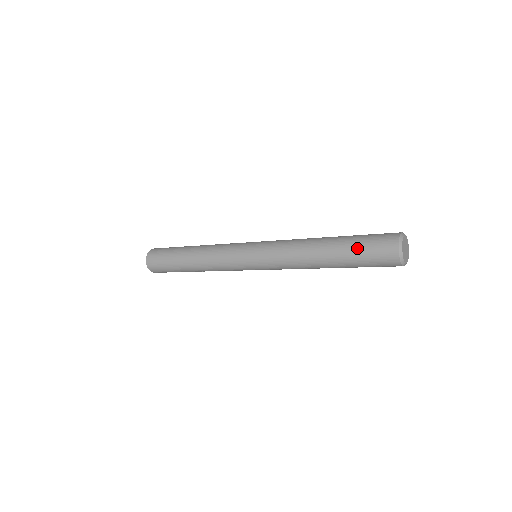
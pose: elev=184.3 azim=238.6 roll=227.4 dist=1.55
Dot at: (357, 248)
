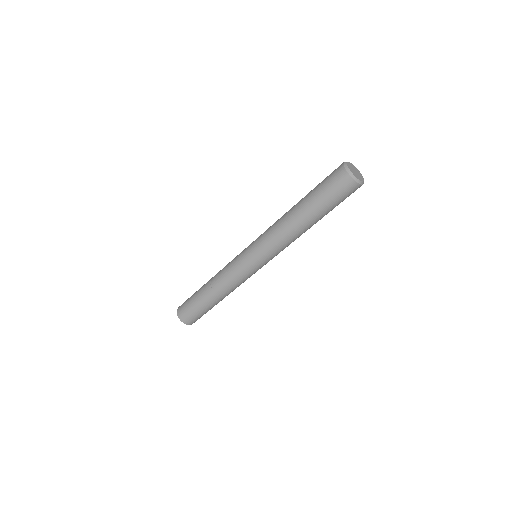
Dot at: (318, 184)
